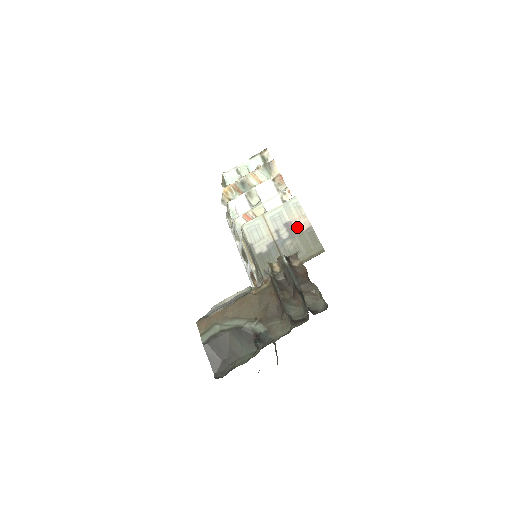
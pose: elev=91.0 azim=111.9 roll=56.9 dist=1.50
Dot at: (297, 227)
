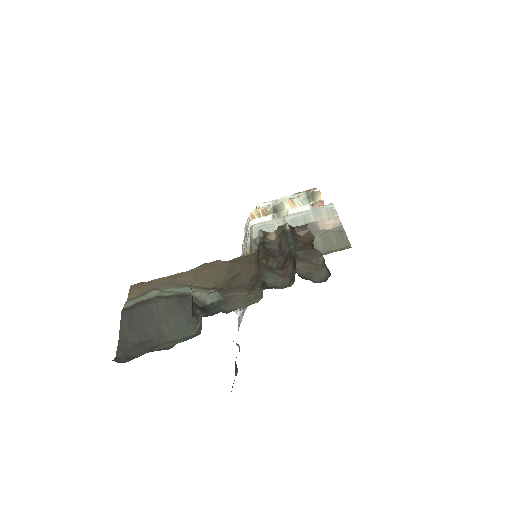
Dot at: (322, 226)
